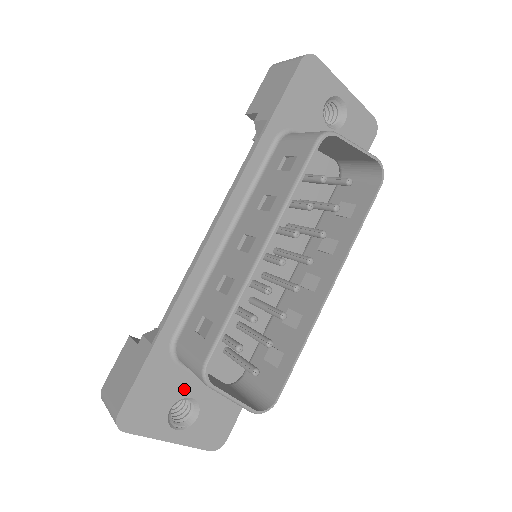
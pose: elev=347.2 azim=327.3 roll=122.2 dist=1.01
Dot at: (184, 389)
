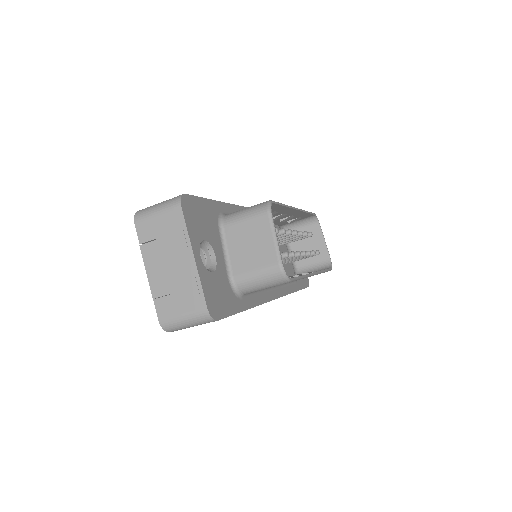
Dot at: (215, 244)
